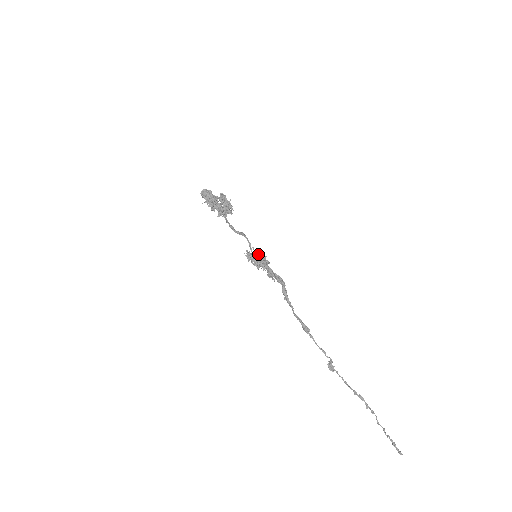
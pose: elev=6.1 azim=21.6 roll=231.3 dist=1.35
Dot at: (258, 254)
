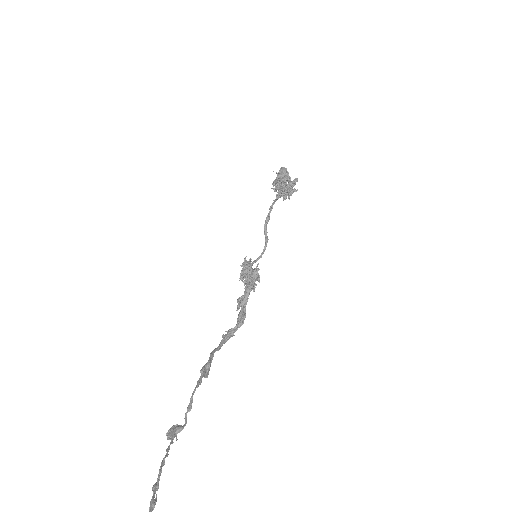
Dot at: (256, 270)
